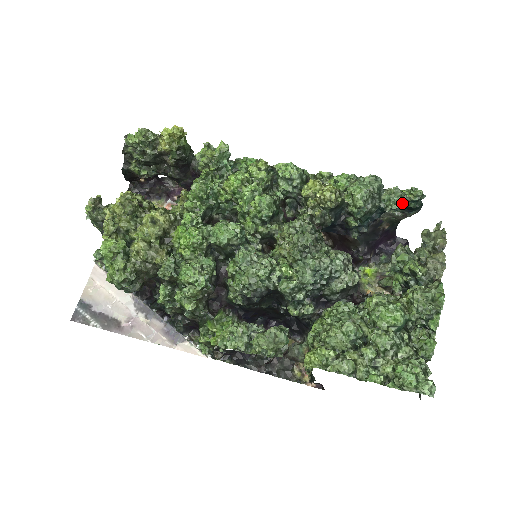
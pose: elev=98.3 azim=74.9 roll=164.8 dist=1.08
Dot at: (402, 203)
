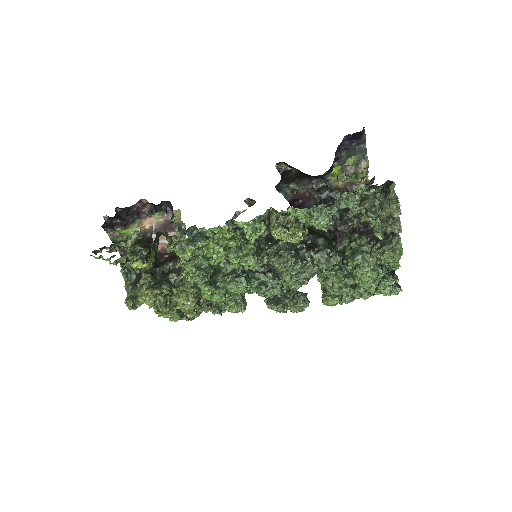
Dot at: (358, 204)
